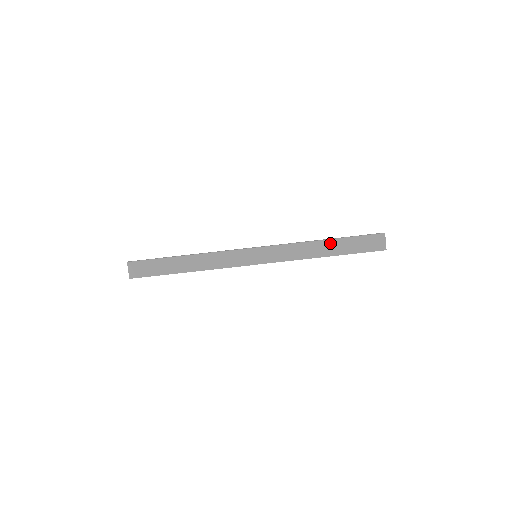
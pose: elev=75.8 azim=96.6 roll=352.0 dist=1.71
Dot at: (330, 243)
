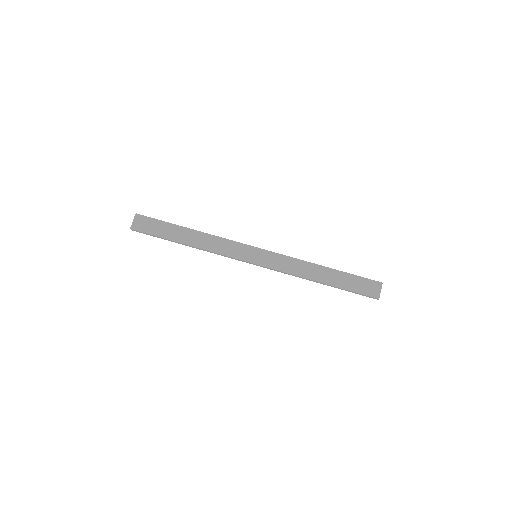
Dot at: (329, 271)
